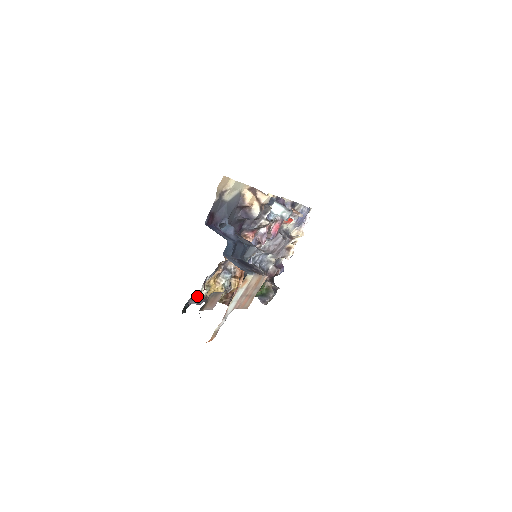
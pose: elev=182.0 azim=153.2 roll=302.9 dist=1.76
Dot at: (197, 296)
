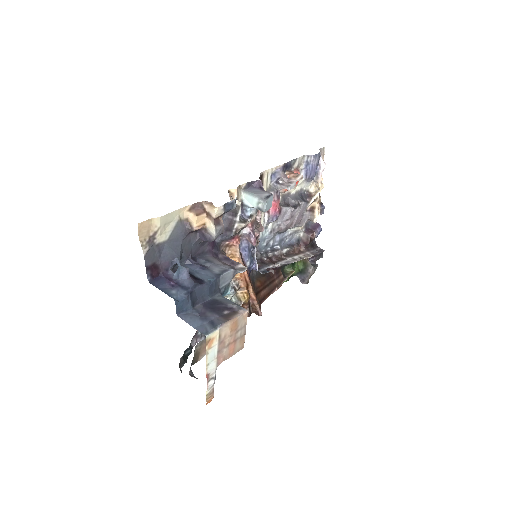
Dot at: occluded
